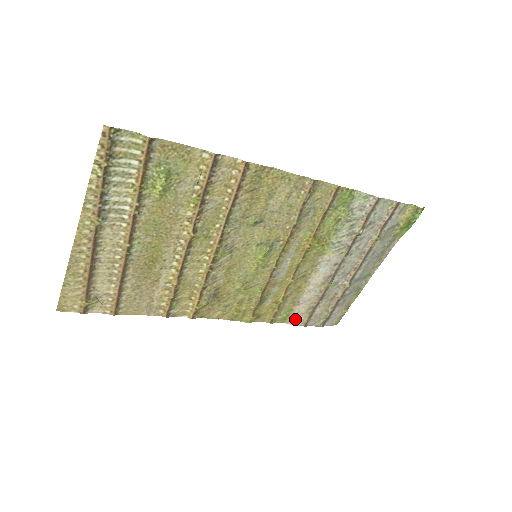
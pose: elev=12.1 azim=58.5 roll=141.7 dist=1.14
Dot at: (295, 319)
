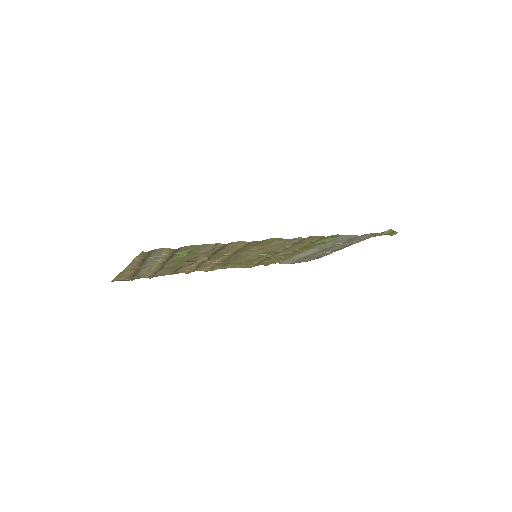
Dot at: (285, 263)
